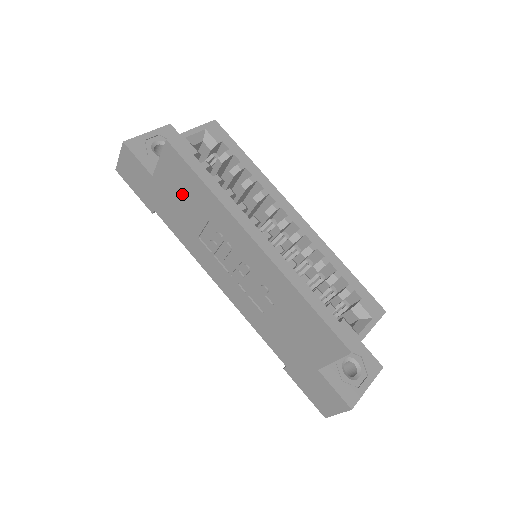
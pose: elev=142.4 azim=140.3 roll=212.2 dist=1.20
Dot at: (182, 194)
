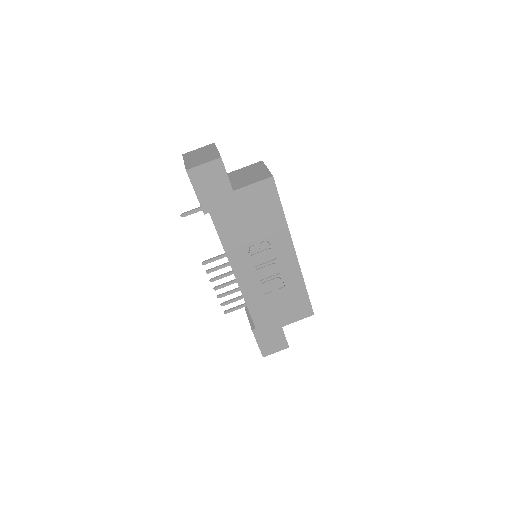
Dot at: (255, 211)
